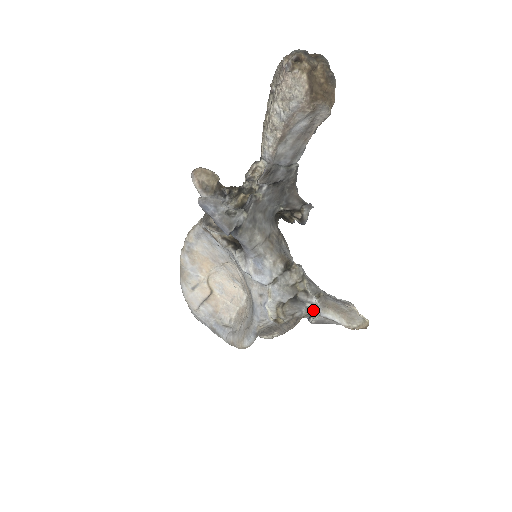
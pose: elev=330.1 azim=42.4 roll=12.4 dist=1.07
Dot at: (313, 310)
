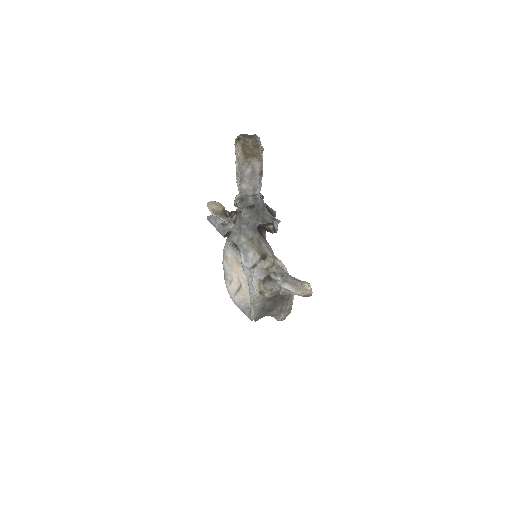
Dot at: occluded
